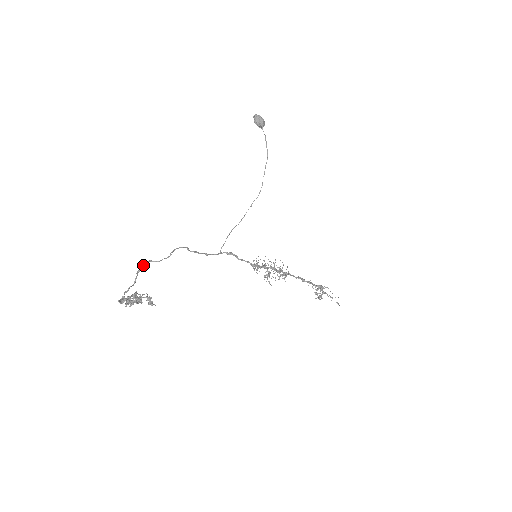
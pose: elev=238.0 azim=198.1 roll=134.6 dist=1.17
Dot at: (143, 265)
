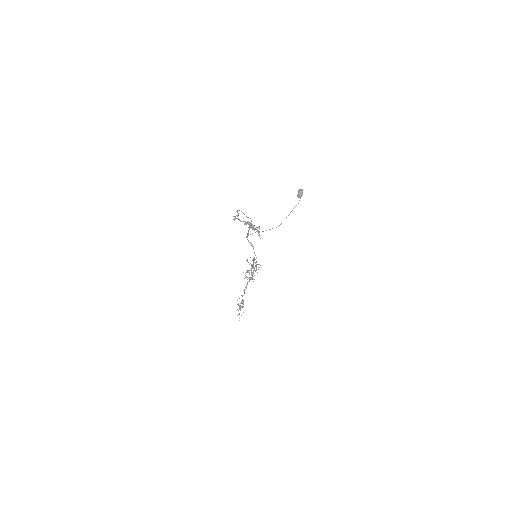
Dot at: (239, 210)
